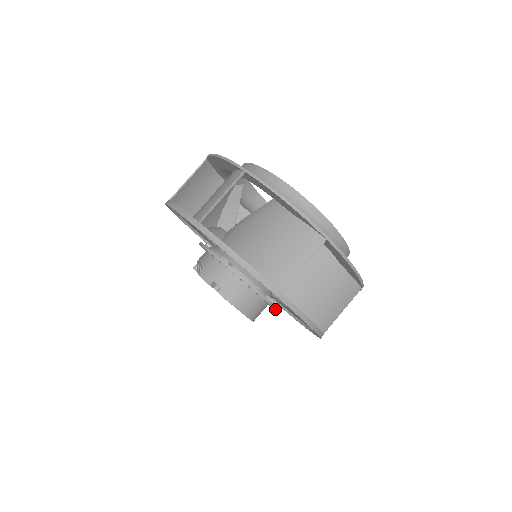
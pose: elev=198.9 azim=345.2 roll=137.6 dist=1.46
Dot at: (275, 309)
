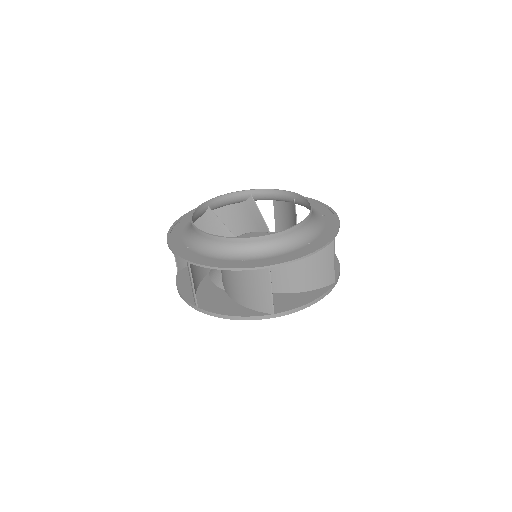
Dot at: occluded
